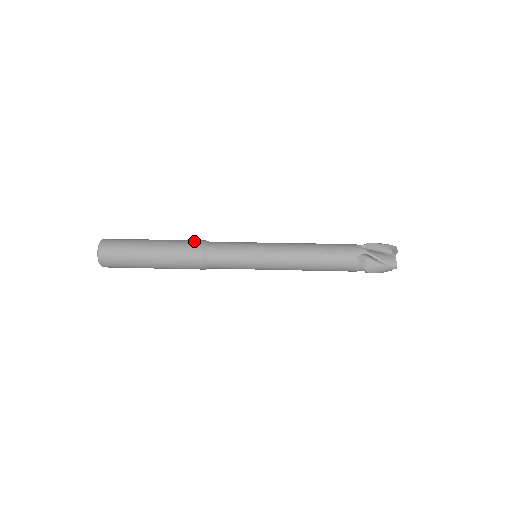
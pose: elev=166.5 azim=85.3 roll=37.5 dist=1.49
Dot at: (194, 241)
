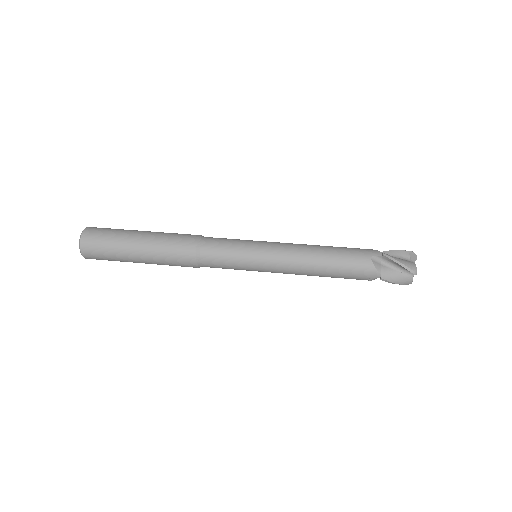
Dot at: (189, 234)
